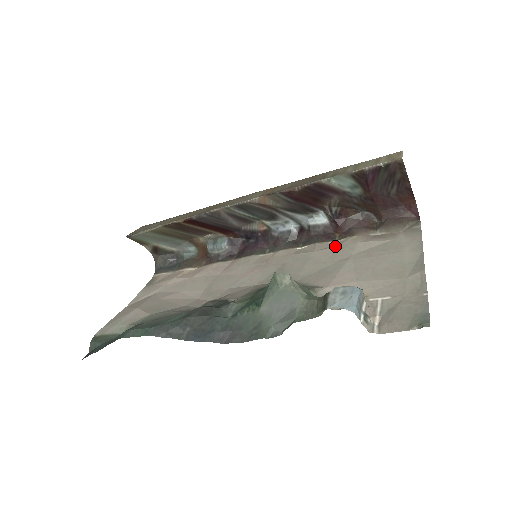
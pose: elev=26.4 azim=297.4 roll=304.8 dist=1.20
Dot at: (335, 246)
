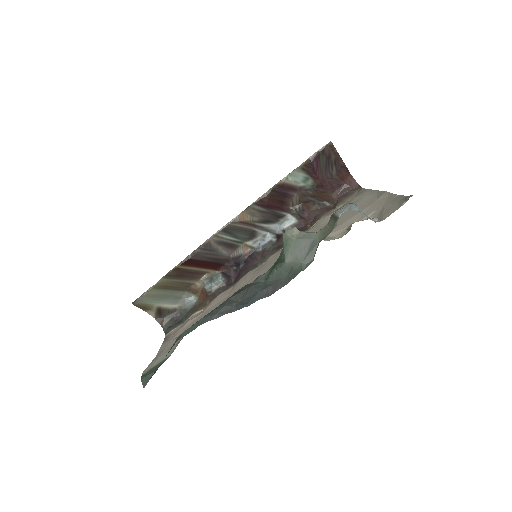
Dot at: (312, 228)
